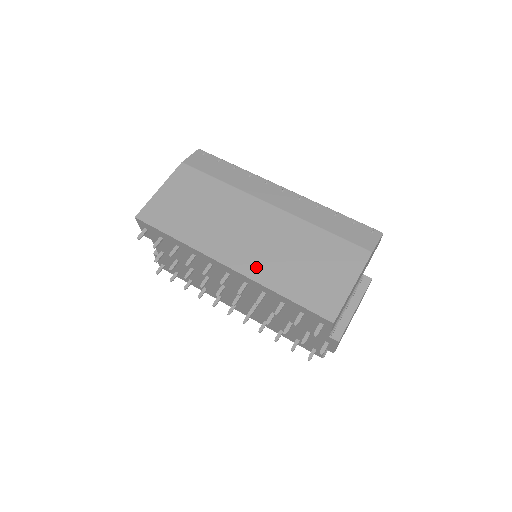
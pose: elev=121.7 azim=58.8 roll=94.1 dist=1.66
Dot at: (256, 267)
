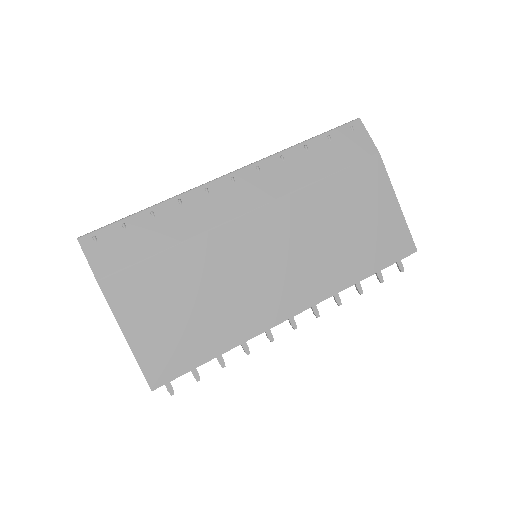
Dot at: (316, 285)
